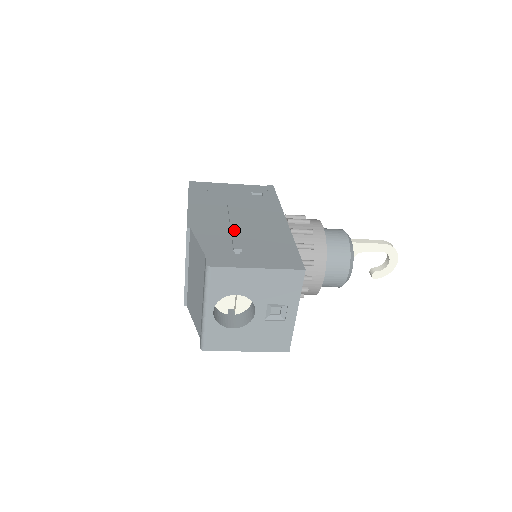
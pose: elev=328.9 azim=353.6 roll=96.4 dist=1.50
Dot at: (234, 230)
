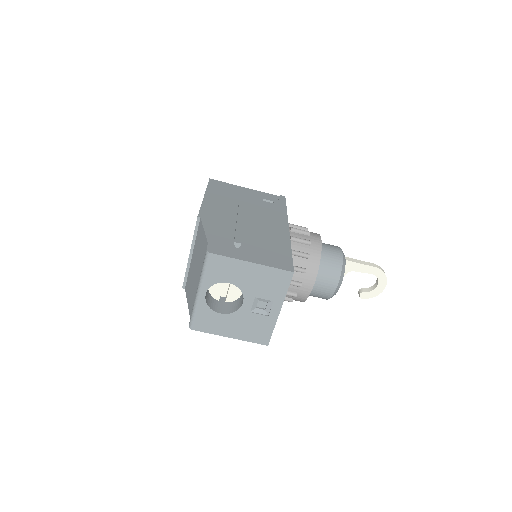
Dot at: (239, 227)
